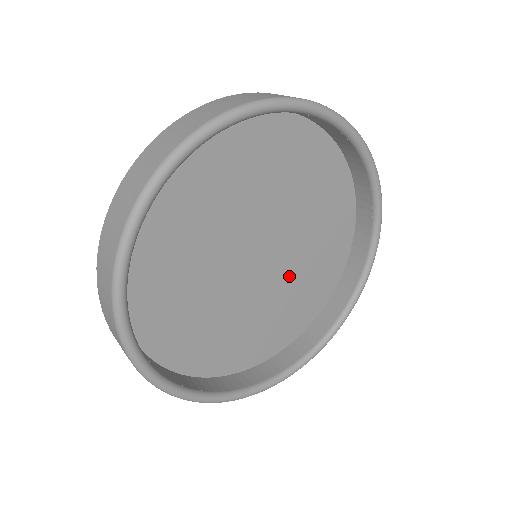
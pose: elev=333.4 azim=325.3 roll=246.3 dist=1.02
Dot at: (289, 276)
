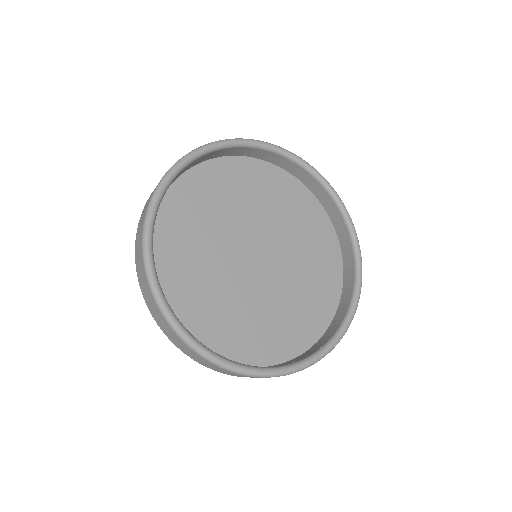
Dot at: (289, 282)
